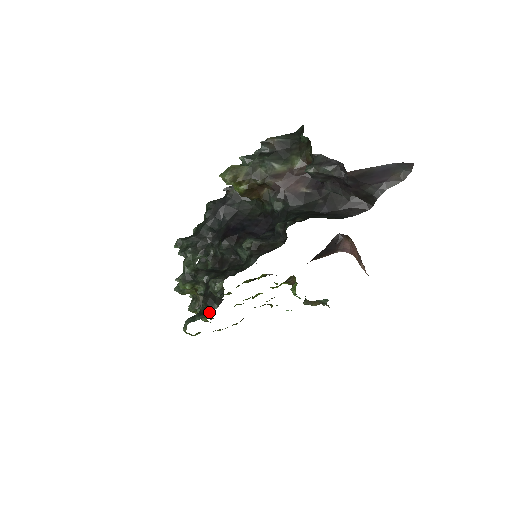
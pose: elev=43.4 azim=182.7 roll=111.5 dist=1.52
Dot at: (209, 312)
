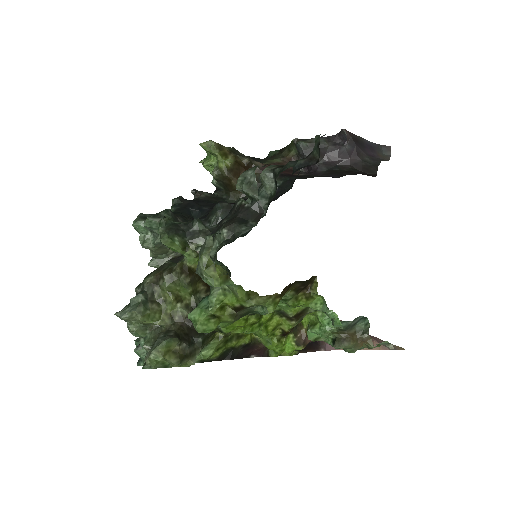
Dot at: (242, 235)
